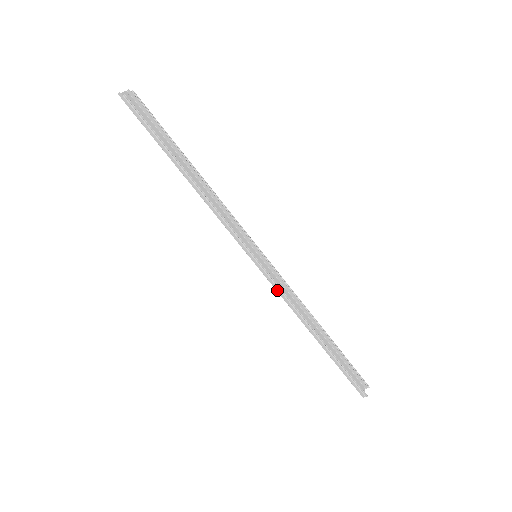
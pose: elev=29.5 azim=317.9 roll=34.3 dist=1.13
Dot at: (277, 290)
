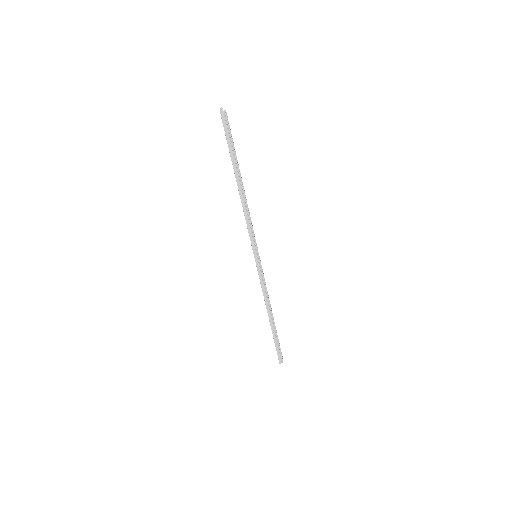
Dot at: (261, 283)
